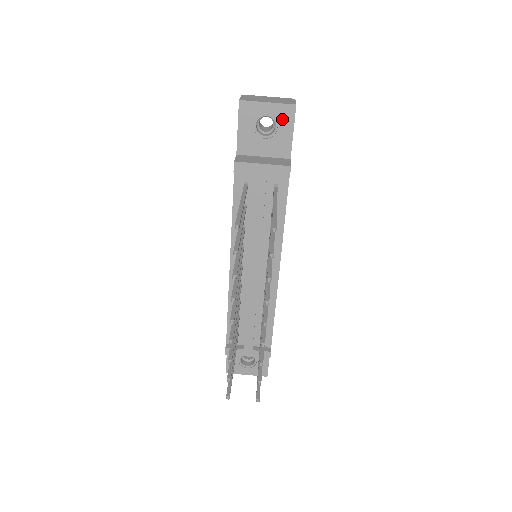
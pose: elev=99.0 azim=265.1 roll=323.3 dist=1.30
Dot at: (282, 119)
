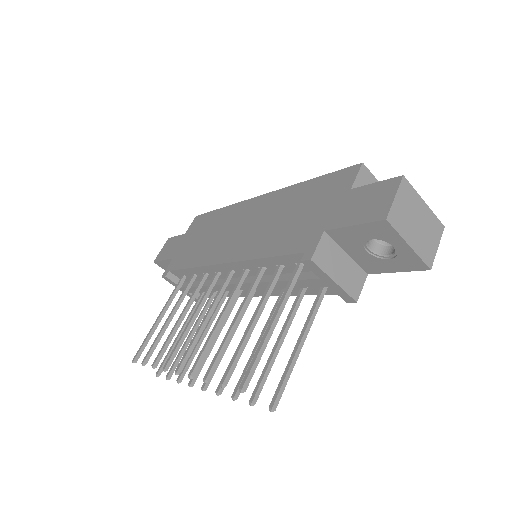
Dot at: (403, 261)
